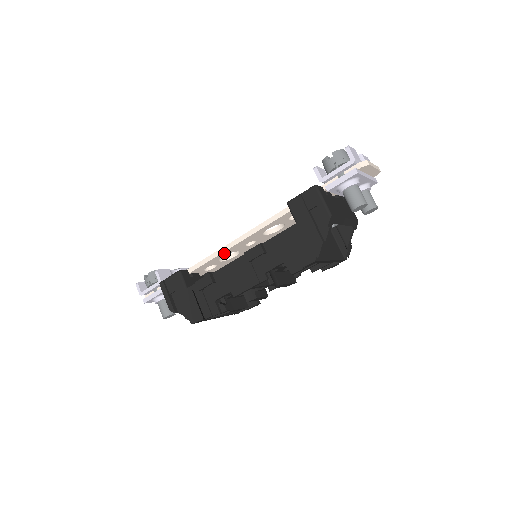
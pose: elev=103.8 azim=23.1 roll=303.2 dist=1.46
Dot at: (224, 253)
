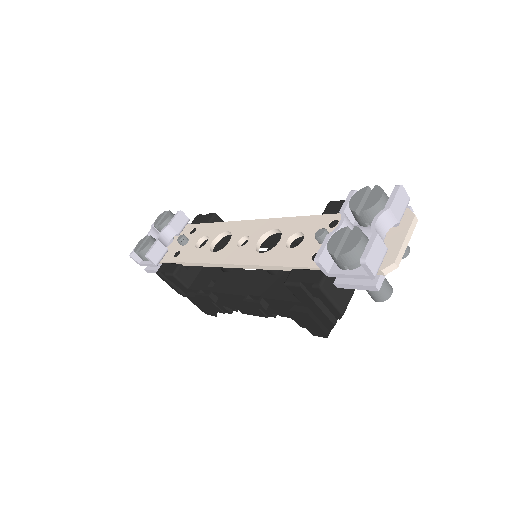
Dot at: occluded
